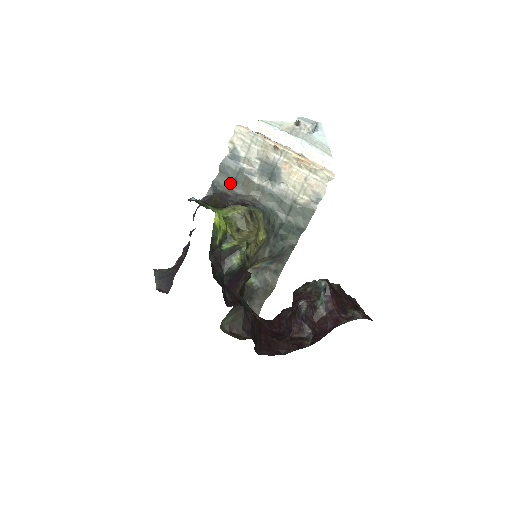
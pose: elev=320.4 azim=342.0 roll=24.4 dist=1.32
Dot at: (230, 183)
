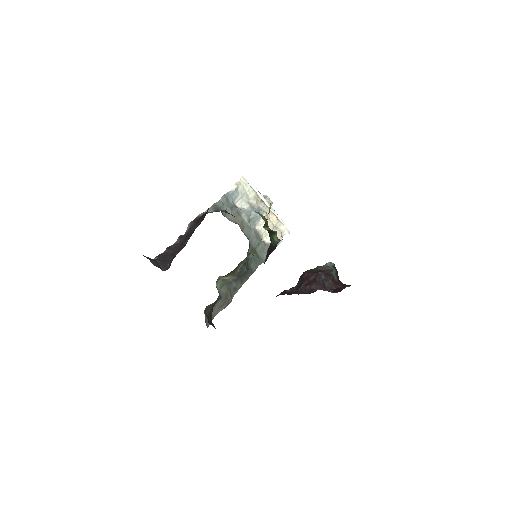
Dot at: occluded
